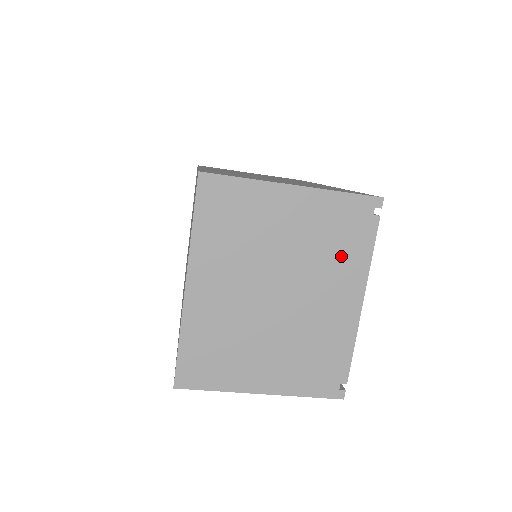
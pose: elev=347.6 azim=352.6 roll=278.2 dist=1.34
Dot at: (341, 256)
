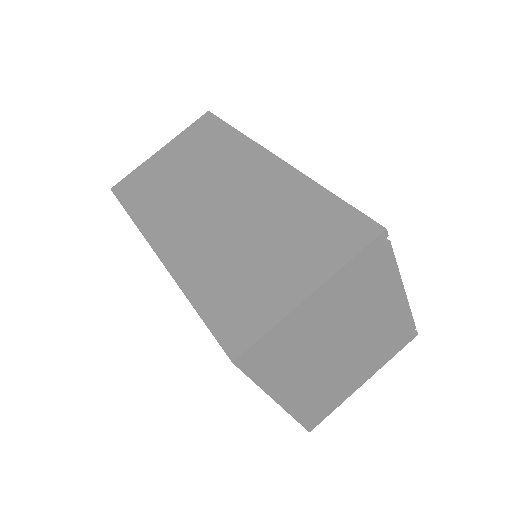
Dot at: (374, 288)
